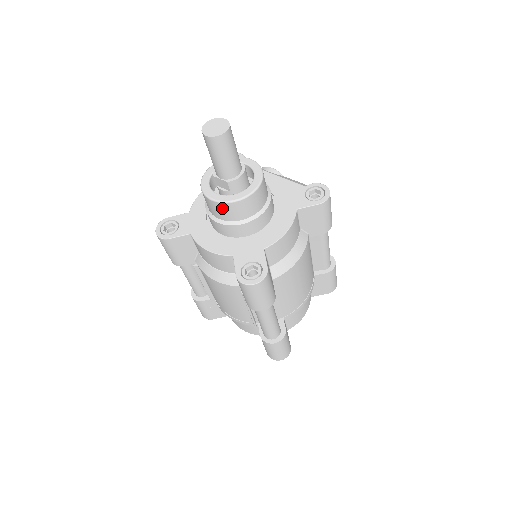
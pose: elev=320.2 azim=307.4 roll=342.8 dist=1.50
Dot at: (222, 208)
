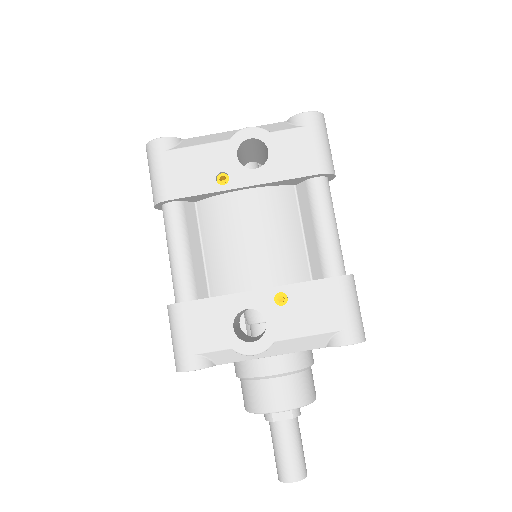
Dot at: occluded
